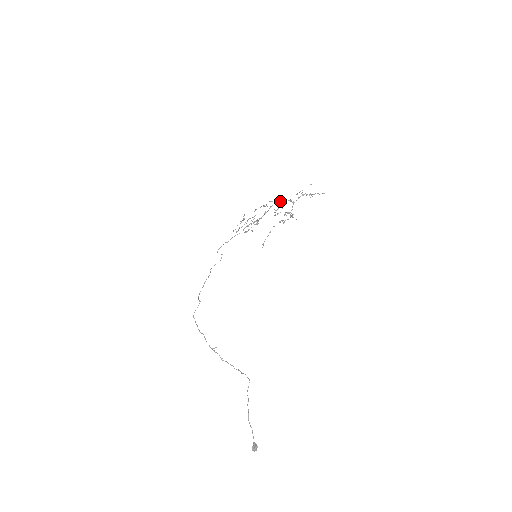
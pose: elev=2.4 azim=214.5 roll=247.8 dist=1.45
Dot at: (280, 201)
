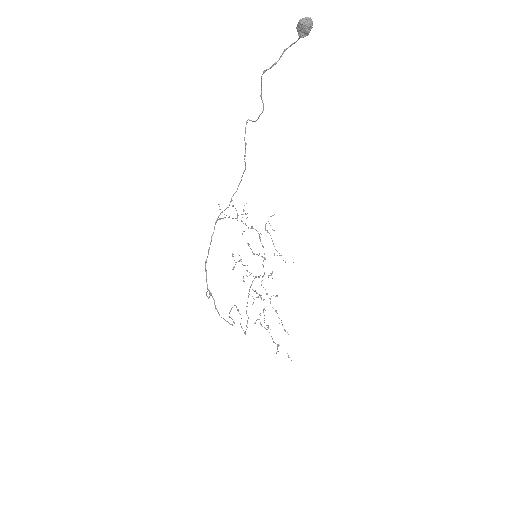
Dot at: (271, 273)
